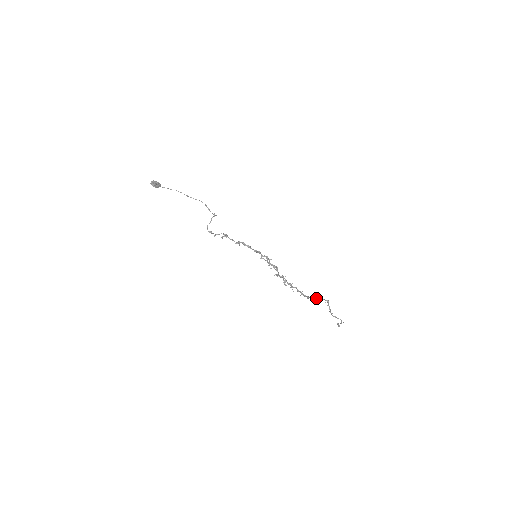
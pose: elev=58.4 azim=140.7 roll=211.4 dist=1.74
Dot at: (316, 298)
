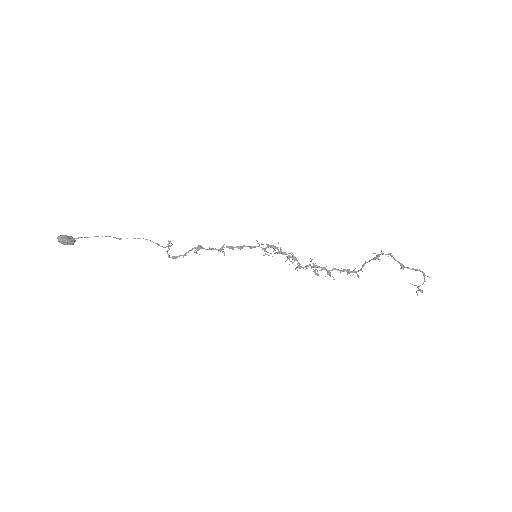
Dot at: (372, 259)
